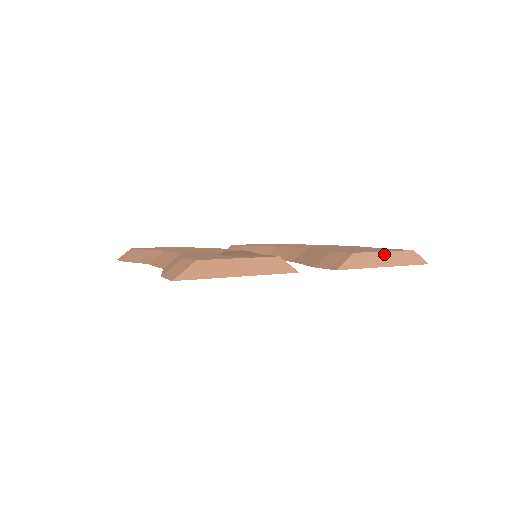
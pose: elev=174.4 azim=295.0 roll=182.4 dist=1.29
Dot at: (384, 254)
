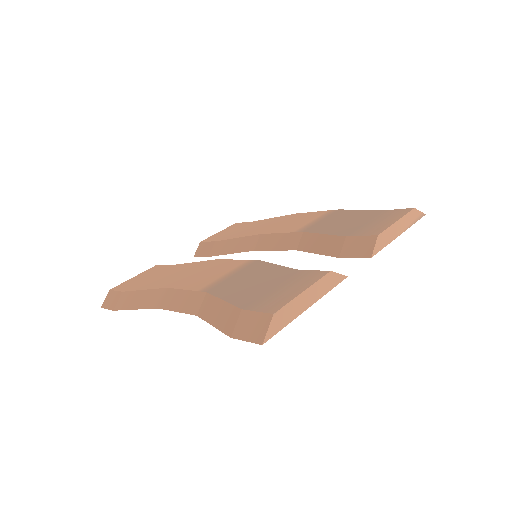
Dot at: (397, 223)
